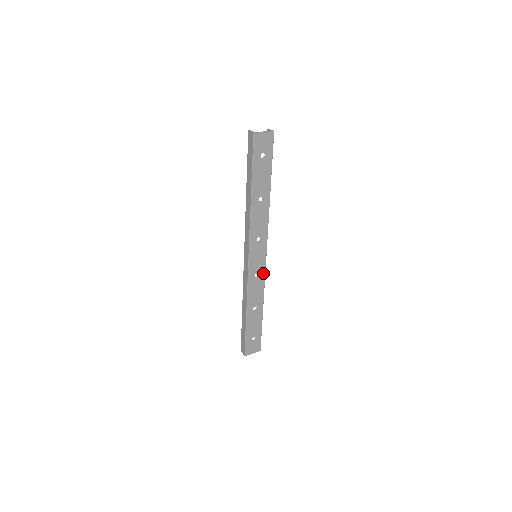
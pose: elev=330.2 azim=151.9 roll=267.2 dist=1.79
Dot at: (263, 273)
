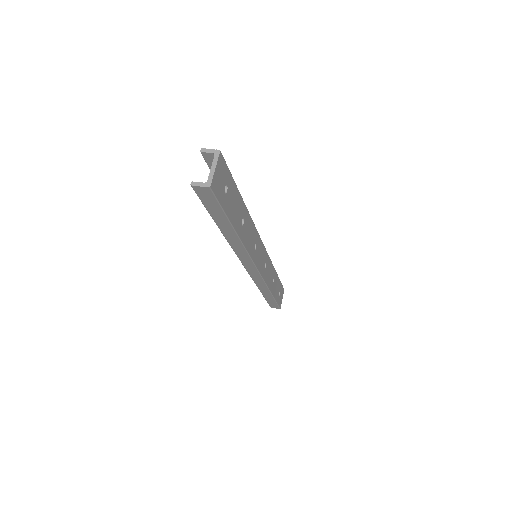
Dot at: (267, 256)
